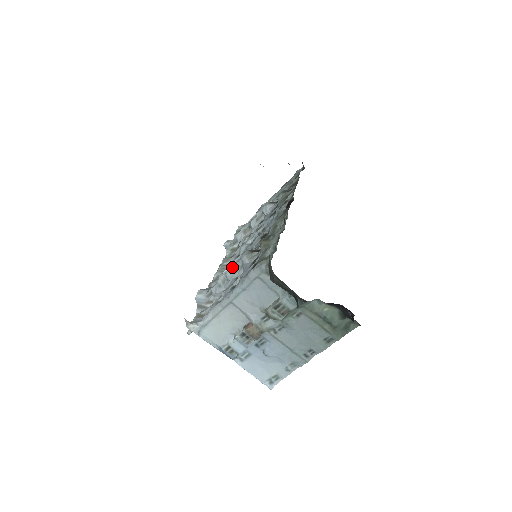
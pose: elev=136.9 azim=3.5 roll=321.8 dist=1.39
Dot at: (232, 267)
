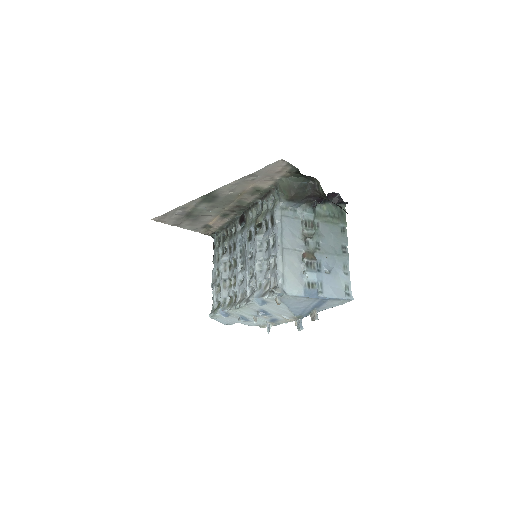
Dot at: (256, 253)
